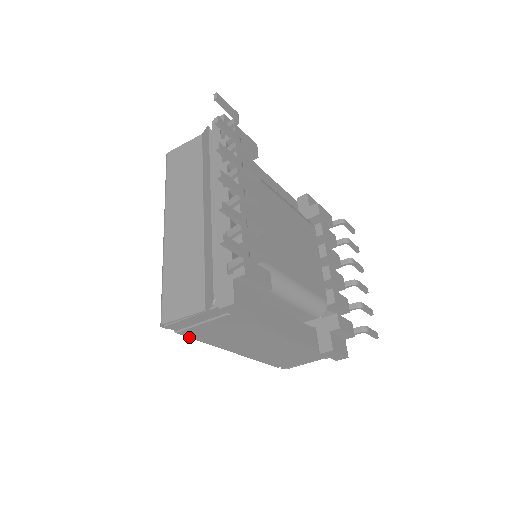
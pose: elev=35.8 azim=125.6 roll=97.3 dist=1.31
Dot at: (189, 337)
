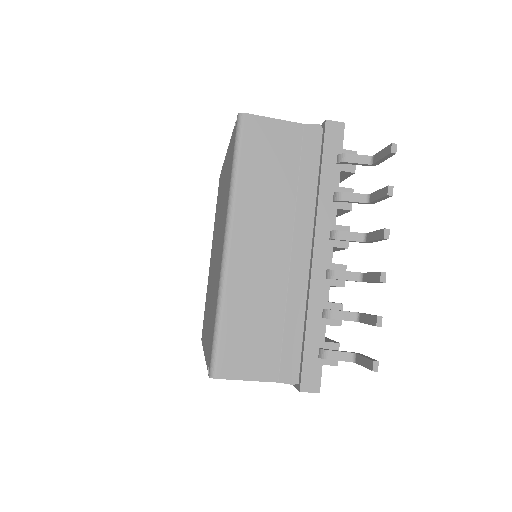
Dot at: occluded
